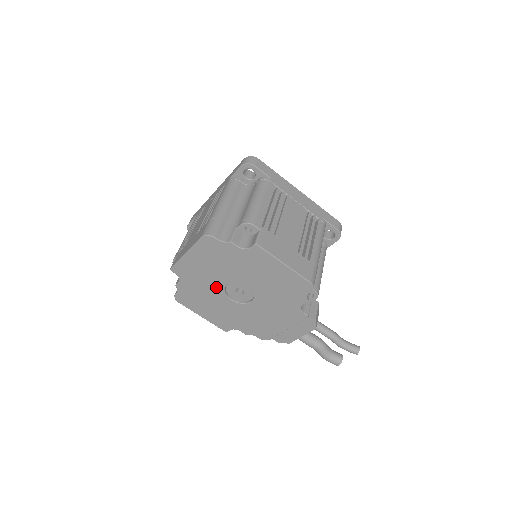
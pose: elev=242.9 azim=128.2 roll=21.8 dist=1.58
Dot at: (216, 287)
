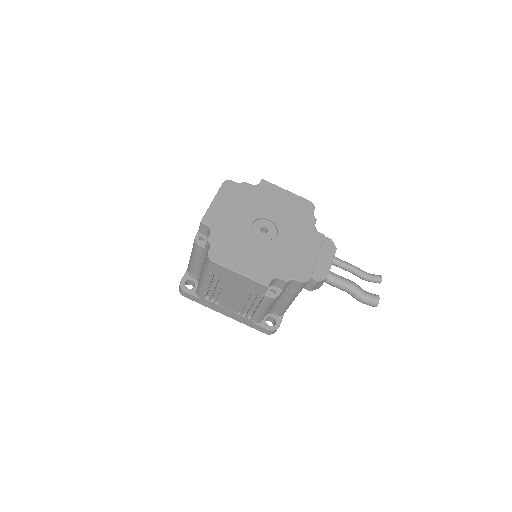
Dot at: (244, 228)
